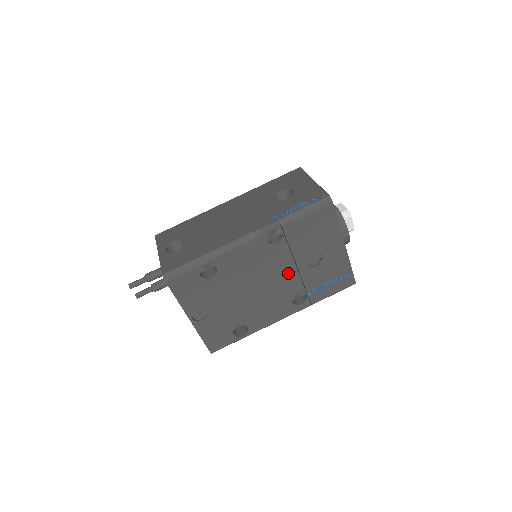
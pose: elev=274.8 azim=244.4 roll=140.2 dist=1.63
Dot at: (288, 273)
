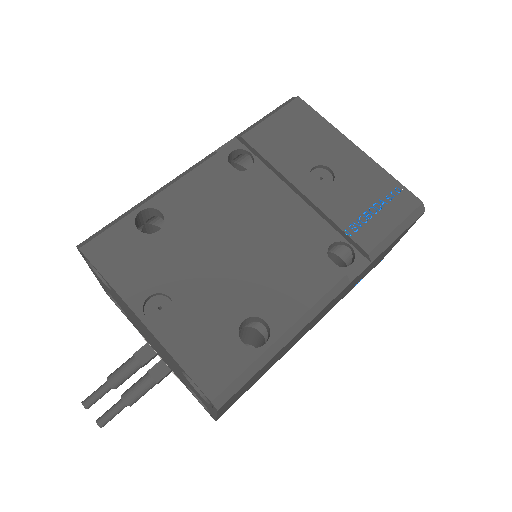
Dot at: (293, 211)
